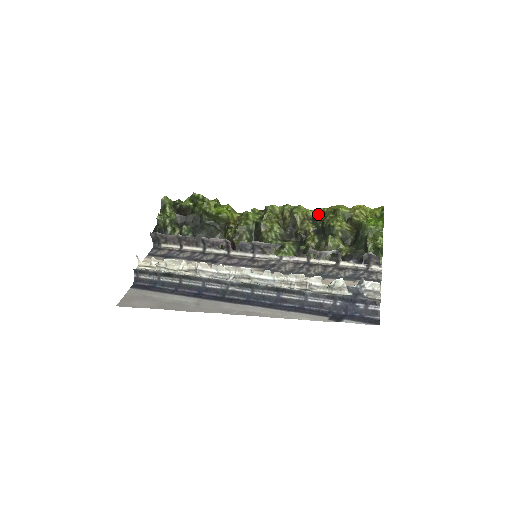
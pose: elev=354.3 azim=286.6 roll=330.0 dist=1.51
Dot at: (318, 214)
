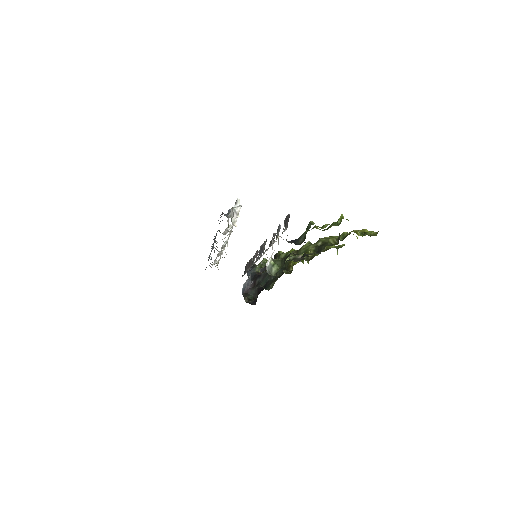
Dot at: (337, 248)
